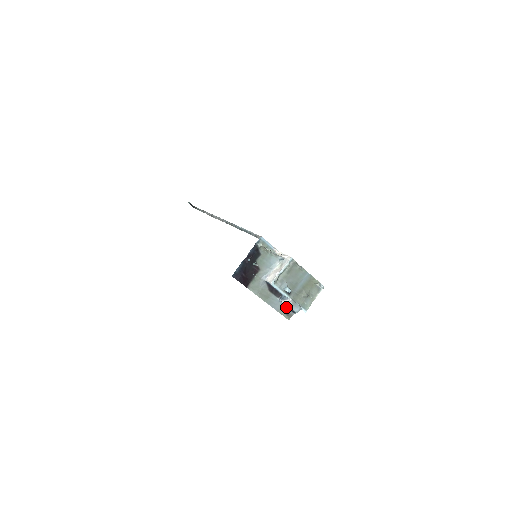
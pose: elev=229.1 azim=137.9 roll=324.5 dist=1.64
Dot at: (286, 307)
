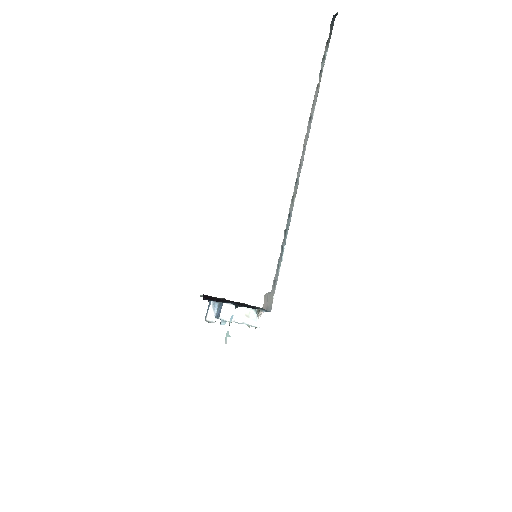
Dot at: occluded
